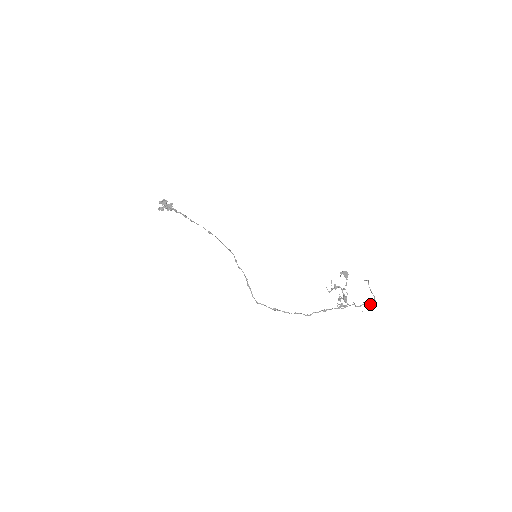
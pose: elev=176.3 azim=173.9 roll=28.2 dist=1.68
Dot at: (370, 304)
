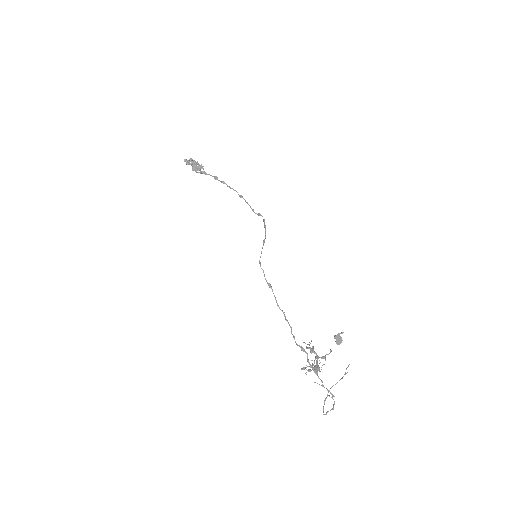
Dot at: occluded
